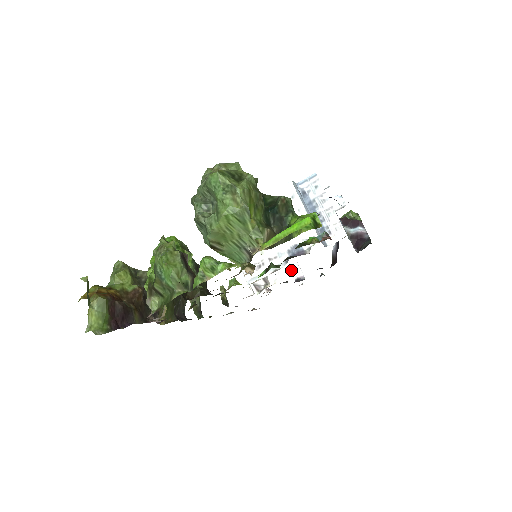
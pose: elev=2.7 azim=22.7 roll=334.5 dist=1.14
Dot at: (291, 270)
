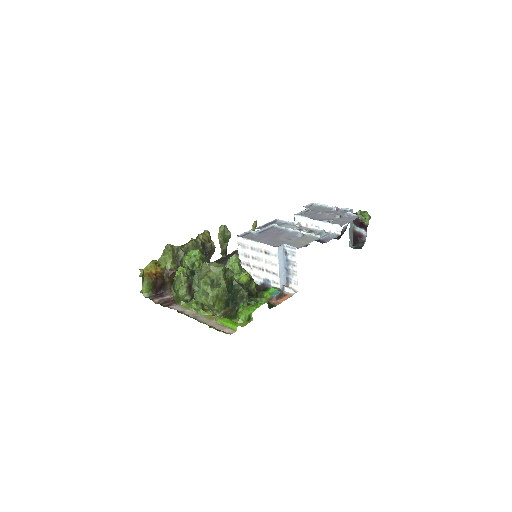
Dot at: occluded
